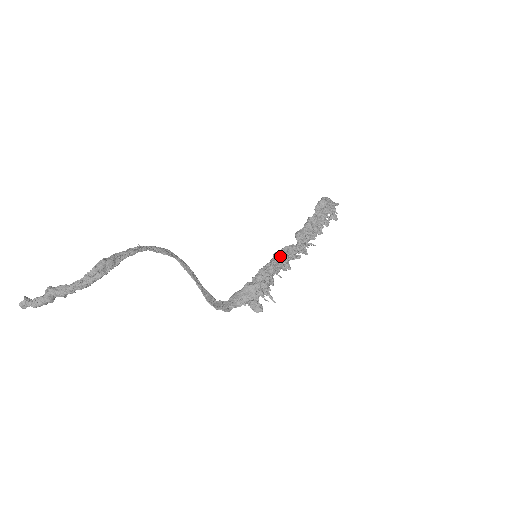
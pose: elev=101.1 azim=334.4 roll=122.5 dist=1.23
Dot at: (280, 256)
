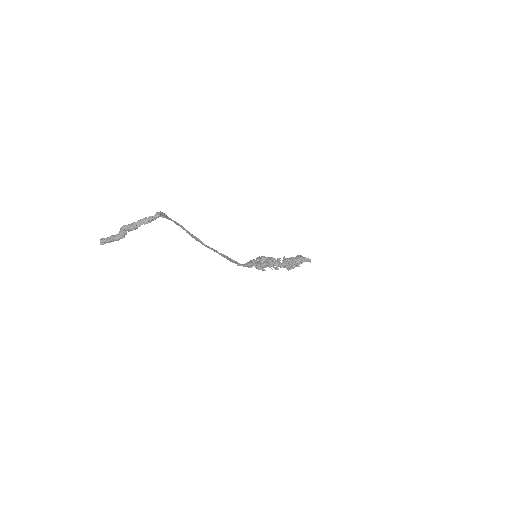
Dot at: (273, 258)
